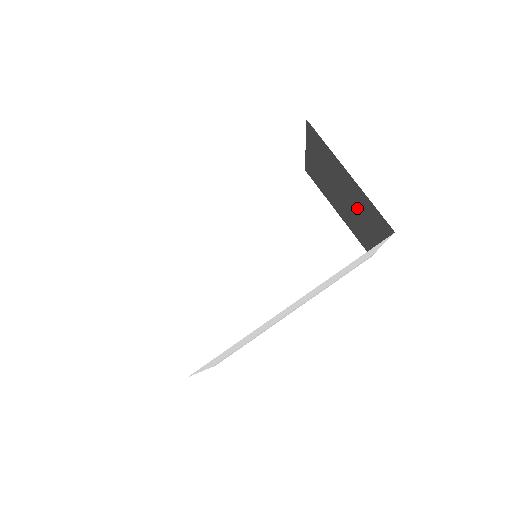
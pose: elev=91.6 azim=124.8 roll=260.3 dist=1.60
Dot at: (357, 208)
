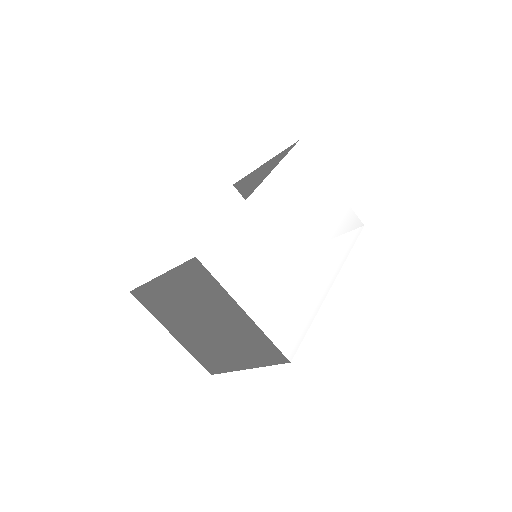
Dot at: occluded
